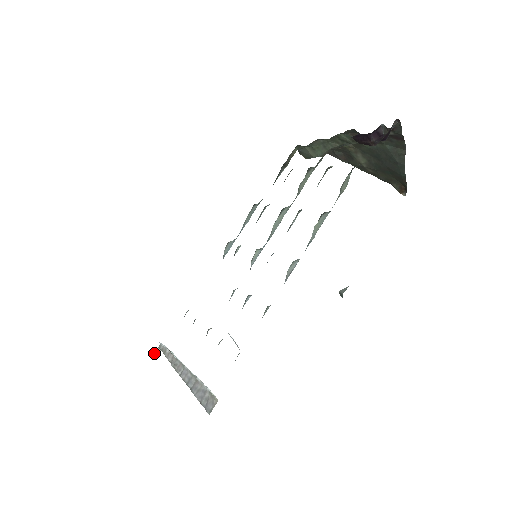
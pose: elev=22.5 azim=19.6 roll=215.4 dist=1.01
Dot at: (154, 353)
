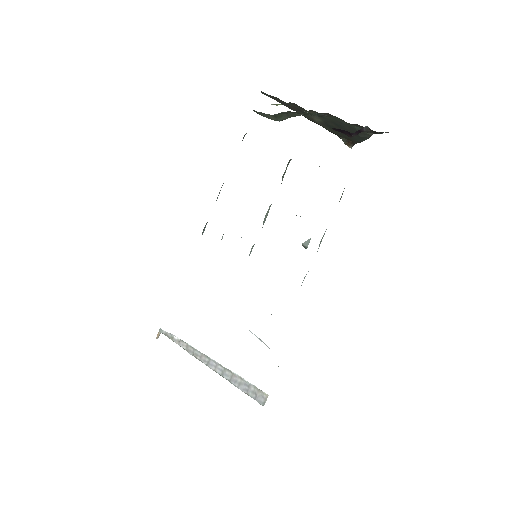
Dot at: (156, 337)
